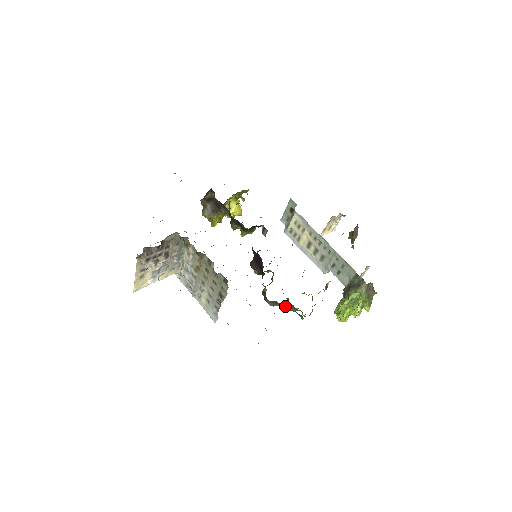
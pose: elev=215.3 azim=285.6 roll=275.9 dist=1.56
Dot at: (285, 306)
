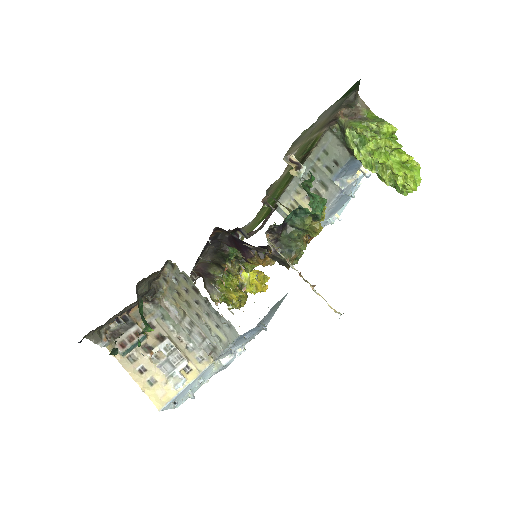
Dot at: (291, 232)
